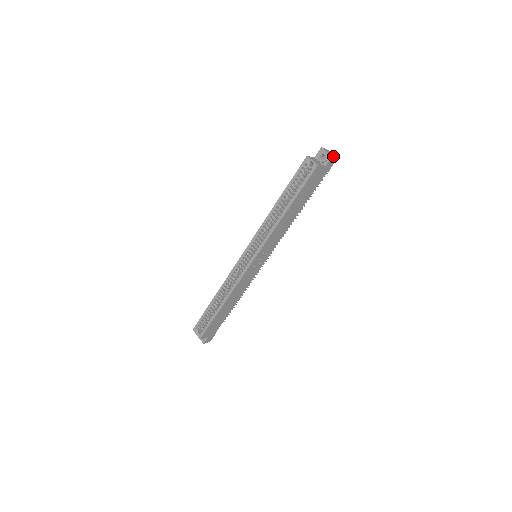
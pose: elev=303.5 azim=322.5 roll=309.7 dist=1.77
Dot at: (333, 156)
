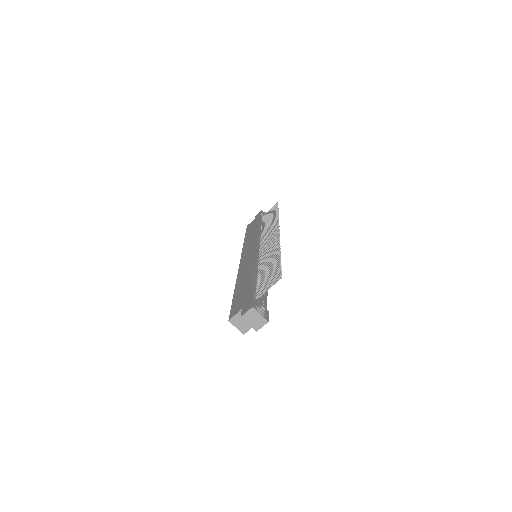
Dot at: (259, 328)
